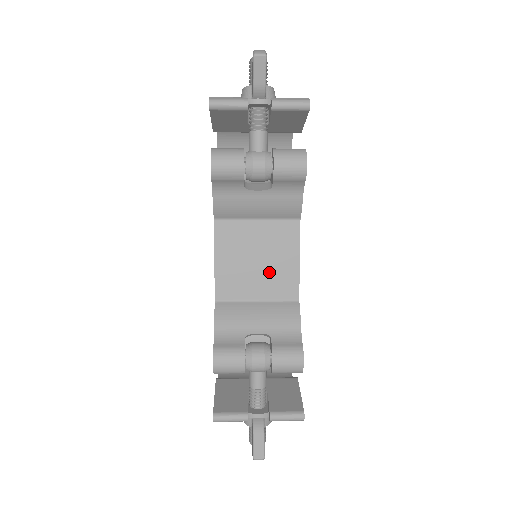
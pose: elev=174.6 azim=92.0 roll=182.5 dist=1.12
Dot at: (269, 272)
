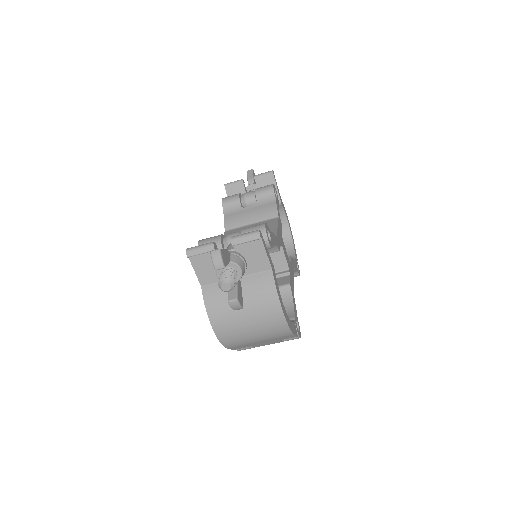
Dot at: occluded
